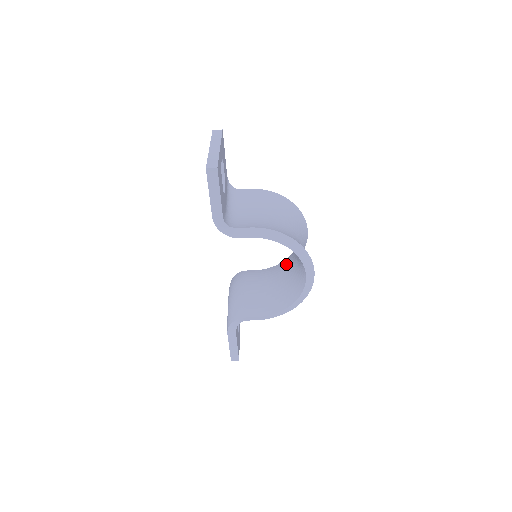
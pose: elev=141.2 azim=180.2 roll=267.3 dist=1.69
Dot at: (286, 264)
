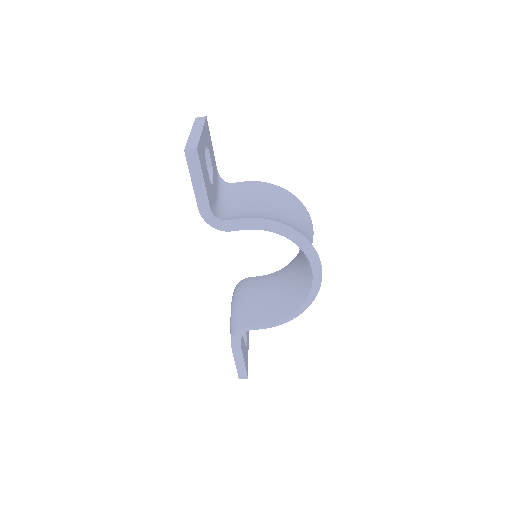
Dot at: (292, 265)
